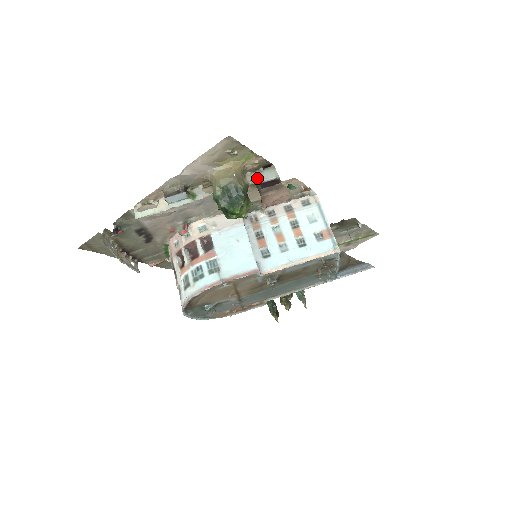
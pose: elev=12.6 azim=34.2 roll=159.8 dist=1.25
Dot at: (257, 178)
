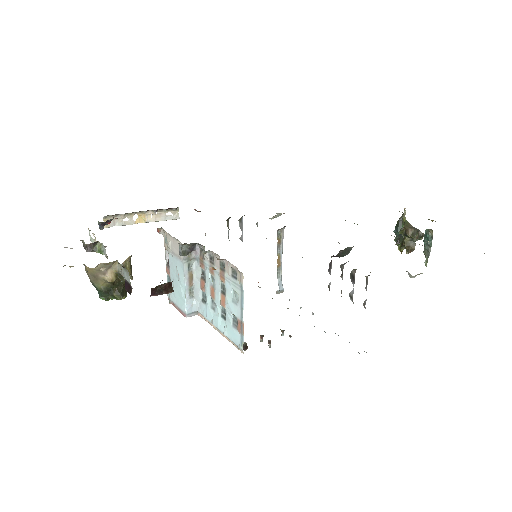
Dot at: (122, 272)
